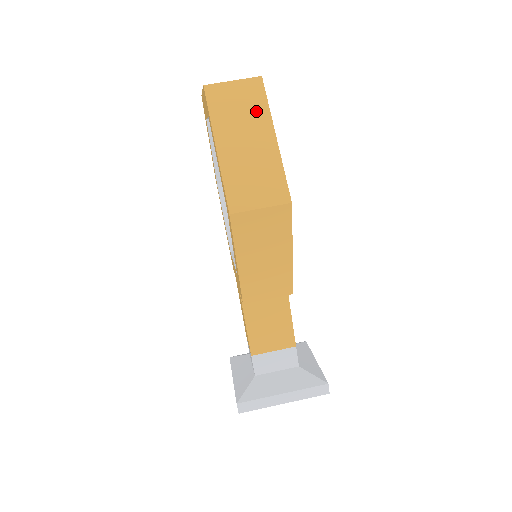
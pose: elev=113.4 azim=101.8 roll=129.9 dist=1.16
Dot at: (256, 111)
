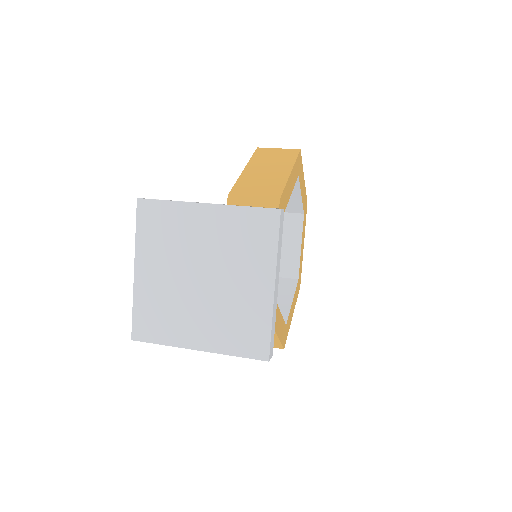
Dot at: occluded
